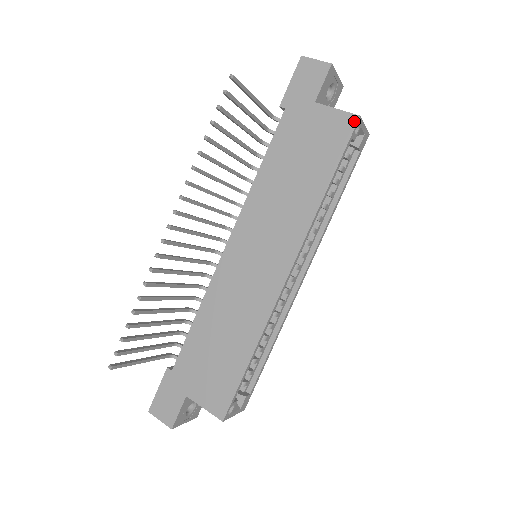
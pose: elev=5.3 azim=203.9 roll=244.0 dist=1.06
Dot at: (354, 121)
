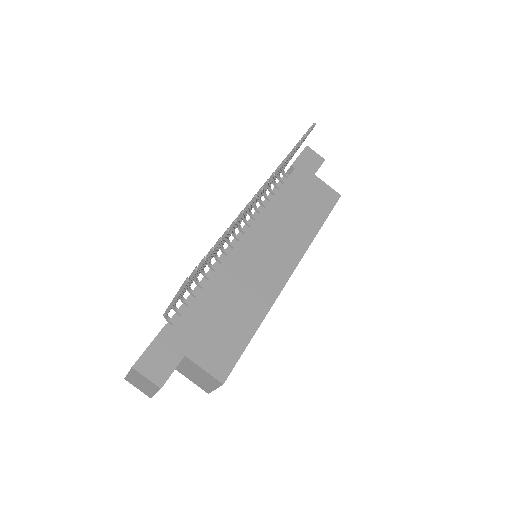
Dot at: (338, 196)
